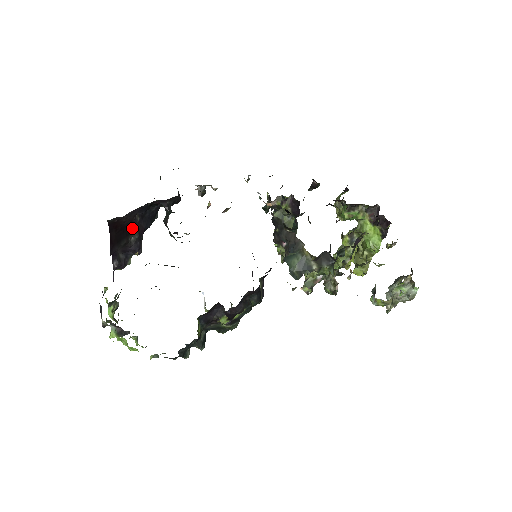
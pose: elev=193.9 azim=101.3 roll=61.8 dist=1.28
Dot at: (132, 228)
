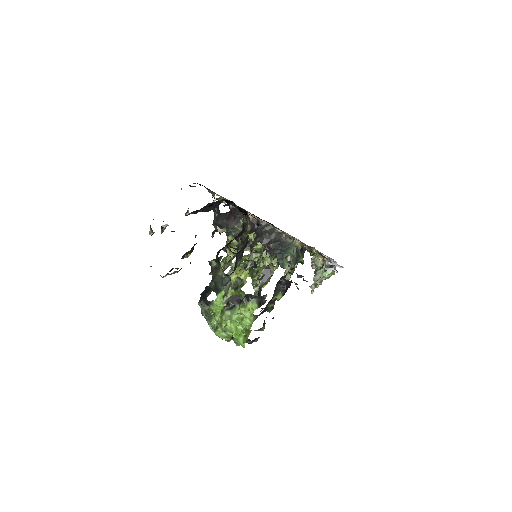
Dot at: occluded
